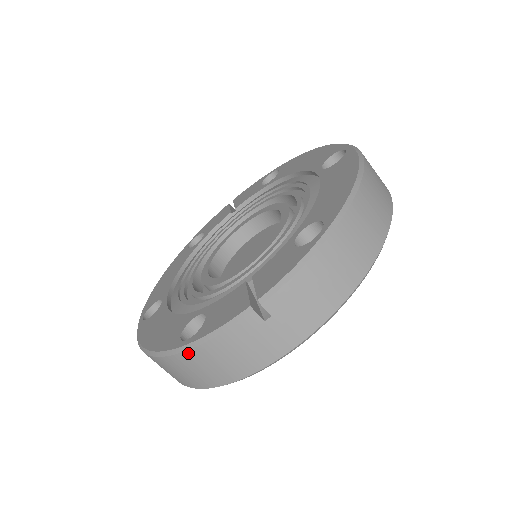
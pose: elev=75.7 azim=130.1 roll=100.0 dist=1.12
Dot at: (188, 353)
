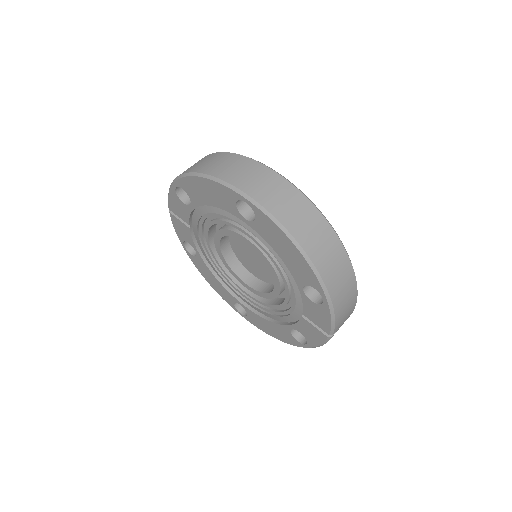
Dot at: occluded
